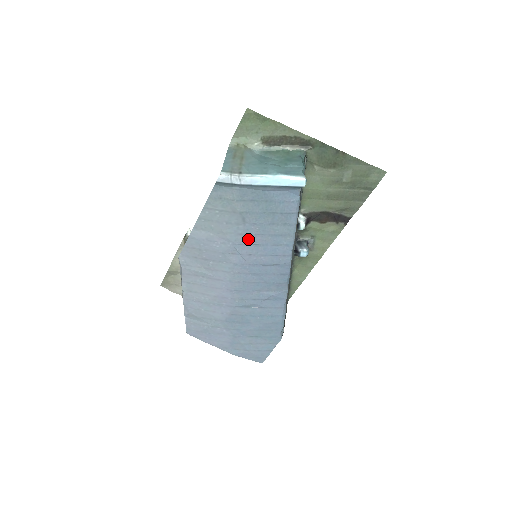
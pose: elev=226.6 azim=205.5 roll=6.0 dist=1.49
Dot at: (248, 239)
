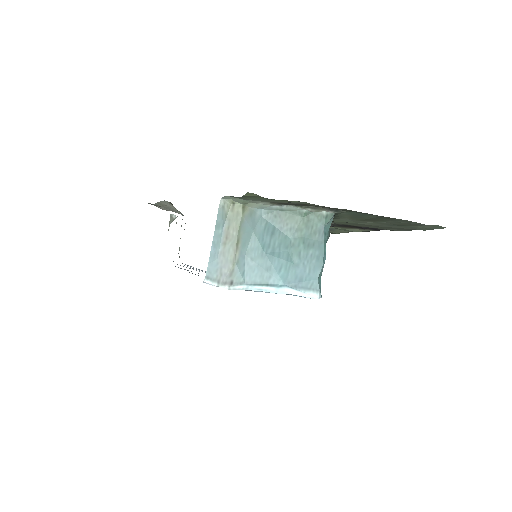
Dot at: occluded
